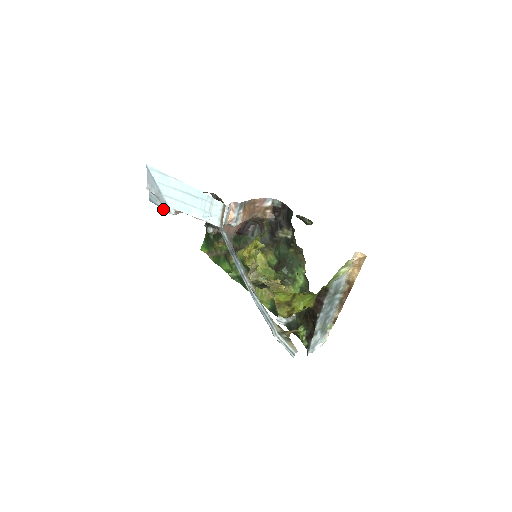
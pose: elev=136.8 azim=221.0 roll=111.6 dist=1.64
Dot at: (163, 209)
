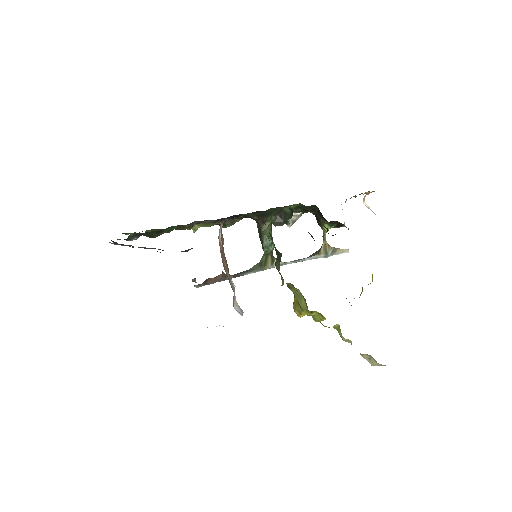
Dot at: occluded
